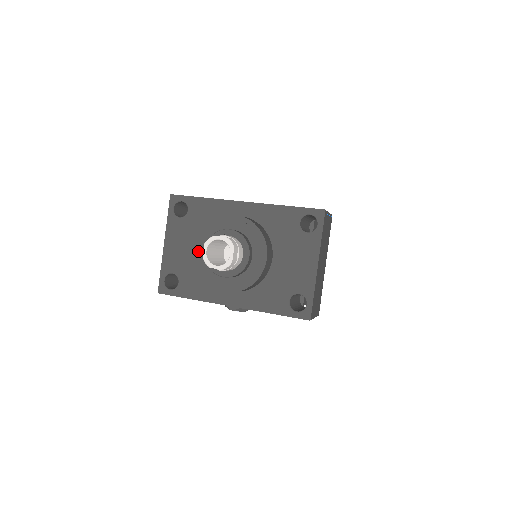
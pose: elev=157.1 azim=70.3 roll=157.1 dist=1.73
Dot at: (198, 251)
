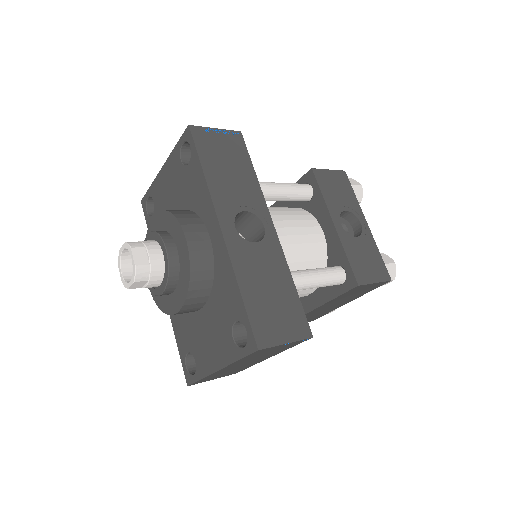
Dot at: (153, 223)
